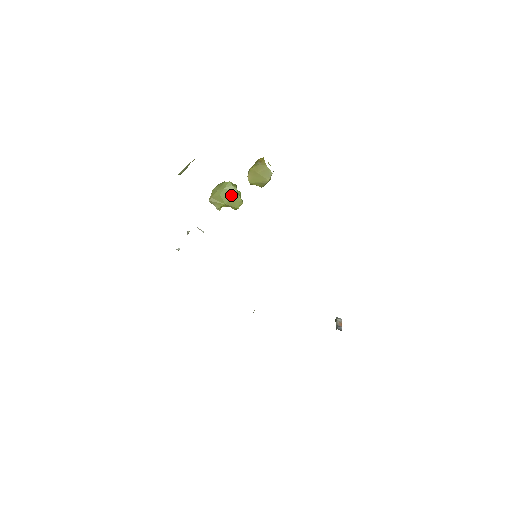
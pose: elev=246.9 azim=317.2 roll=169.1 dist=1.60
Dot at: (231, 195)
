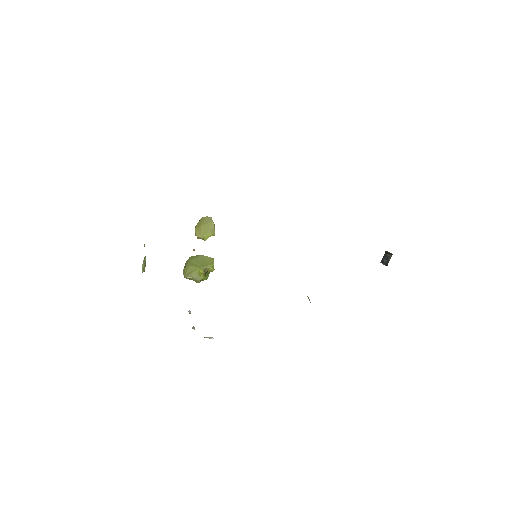
Dot at: (199, 260)
